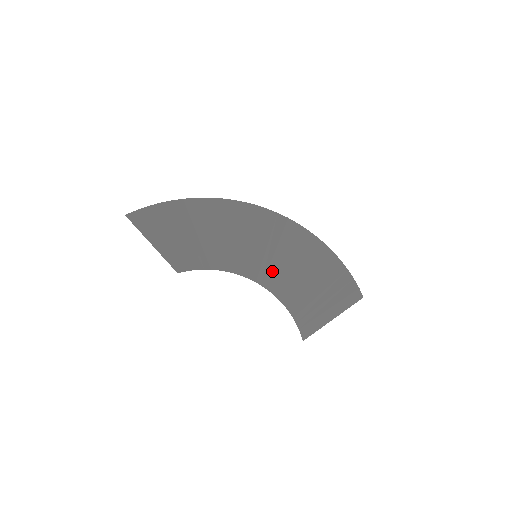
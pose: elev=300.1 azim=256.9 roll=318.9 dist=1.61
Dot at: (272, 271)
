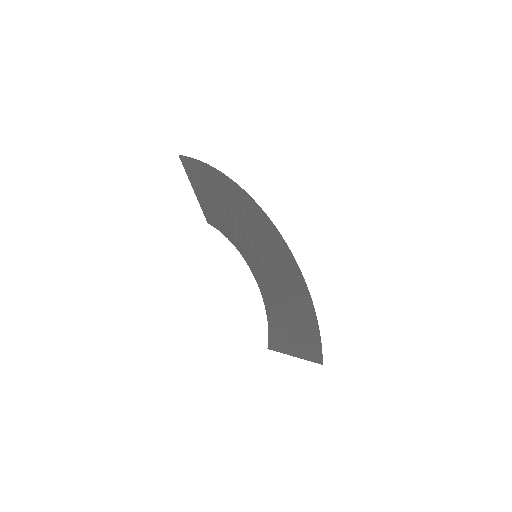
Dot at: (266, 277)
